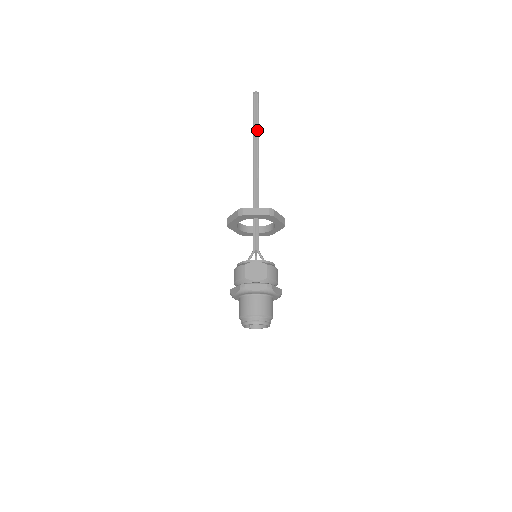
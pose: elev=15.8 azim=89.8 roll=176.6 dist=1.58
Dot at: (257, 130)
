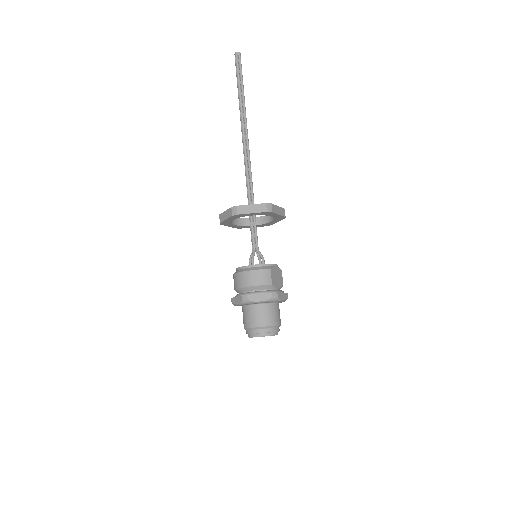
Dot at: (244, 103)
